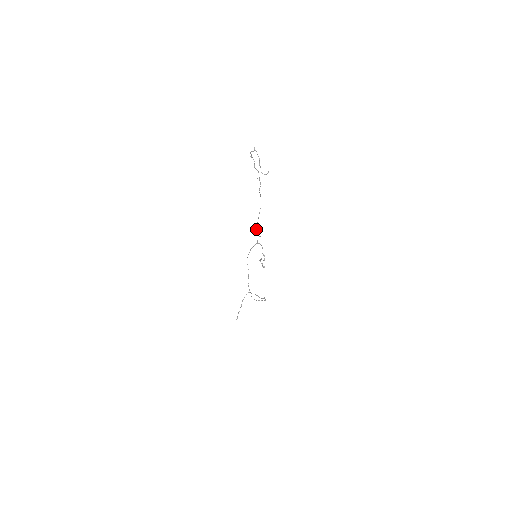
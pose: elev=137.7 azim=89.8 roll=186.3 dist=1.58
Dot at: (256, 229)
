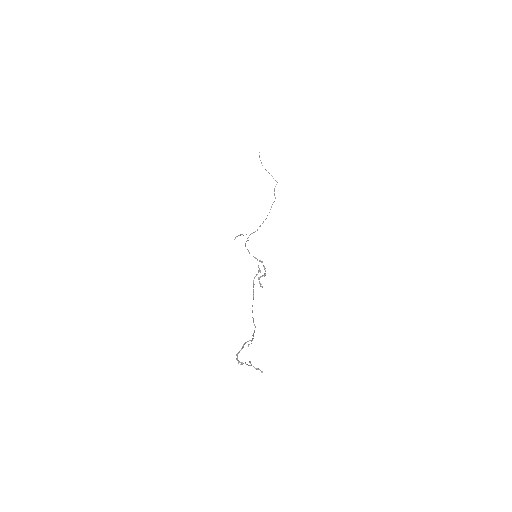
Dot at: (253, 284)
